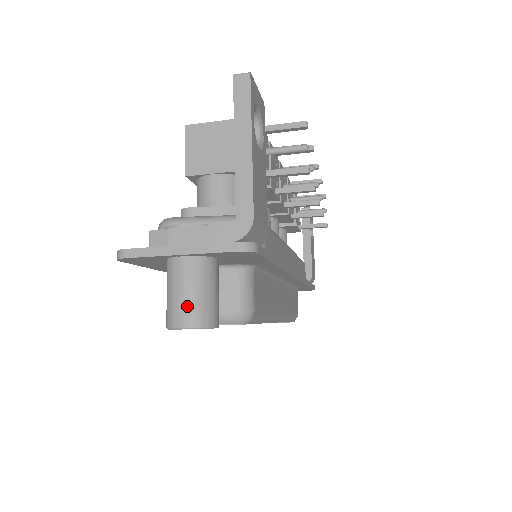
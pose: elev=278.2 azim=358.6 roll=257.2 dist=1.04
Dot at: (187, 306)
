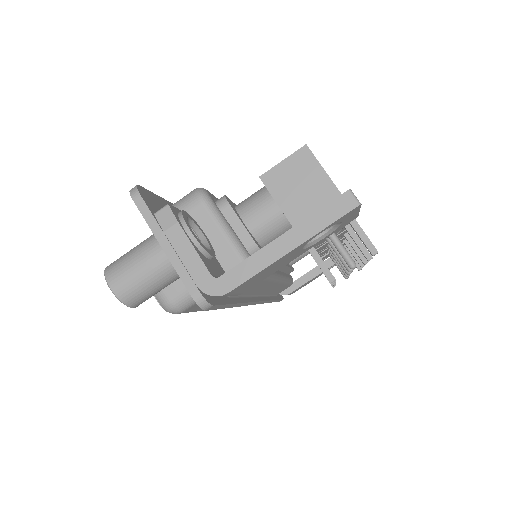
Dot at: (128, 278)
